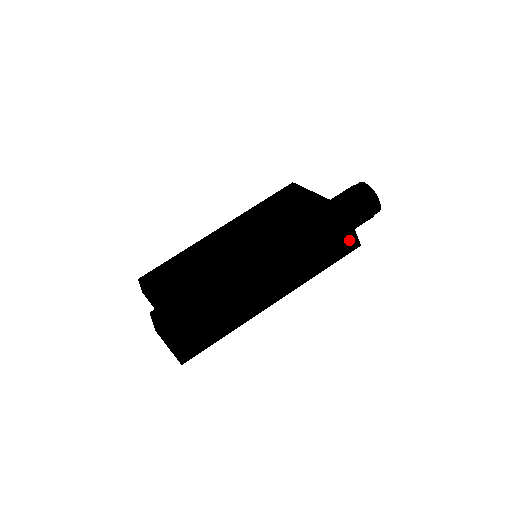
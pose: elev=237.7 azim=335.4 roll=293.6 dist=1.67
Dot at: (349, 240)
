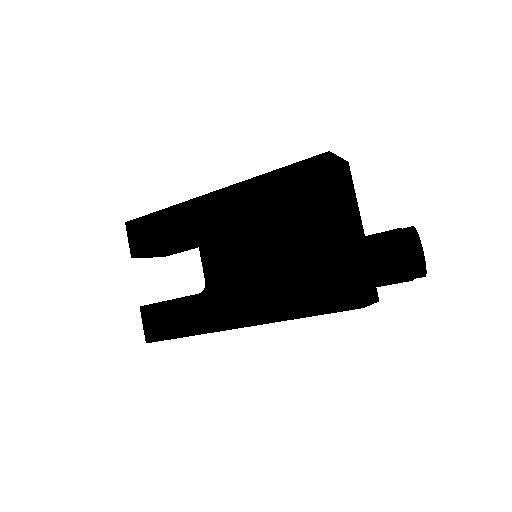
Dot at: occluded
